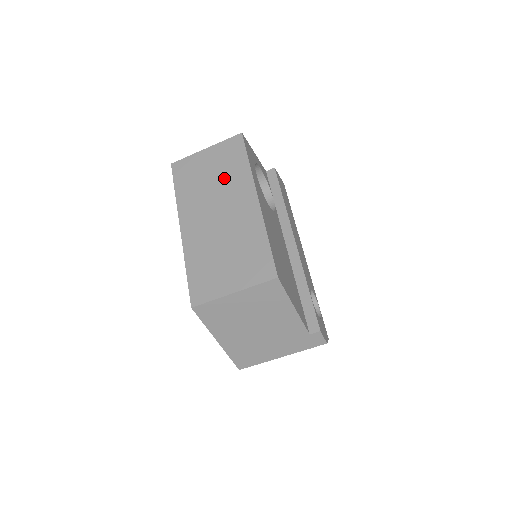
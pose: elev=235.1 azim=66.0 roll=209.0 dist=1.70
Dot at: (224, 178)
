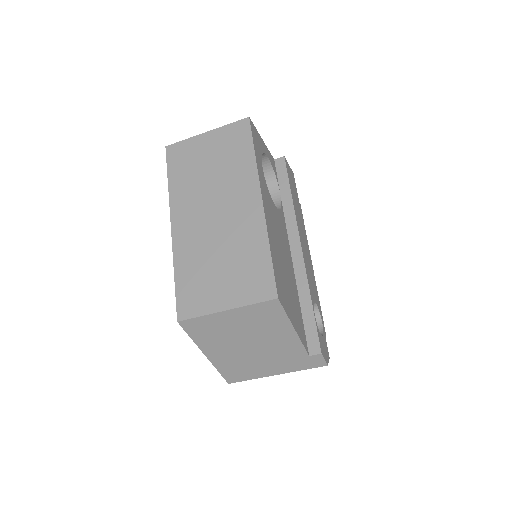
Dot at: (225, 170)
